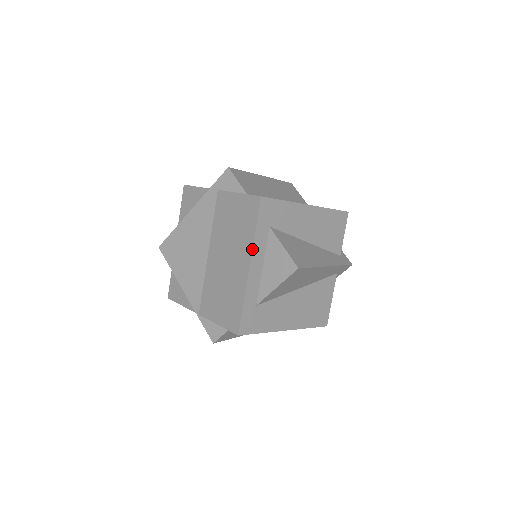
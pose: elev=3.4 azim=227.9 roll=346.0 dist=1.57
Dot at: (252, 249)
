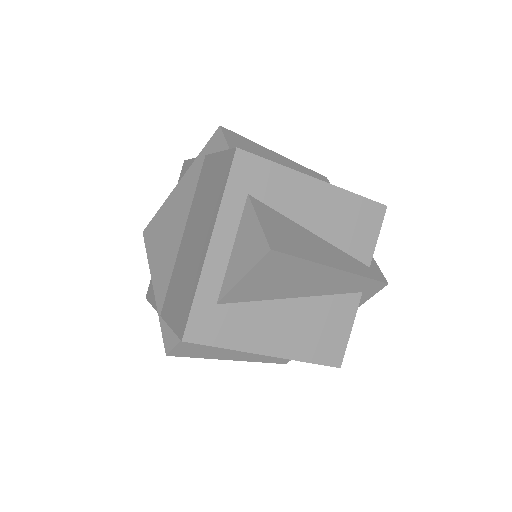
Dot at: (216, 219)
